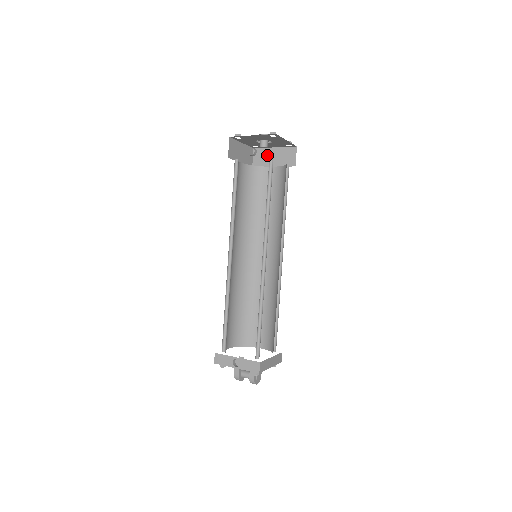
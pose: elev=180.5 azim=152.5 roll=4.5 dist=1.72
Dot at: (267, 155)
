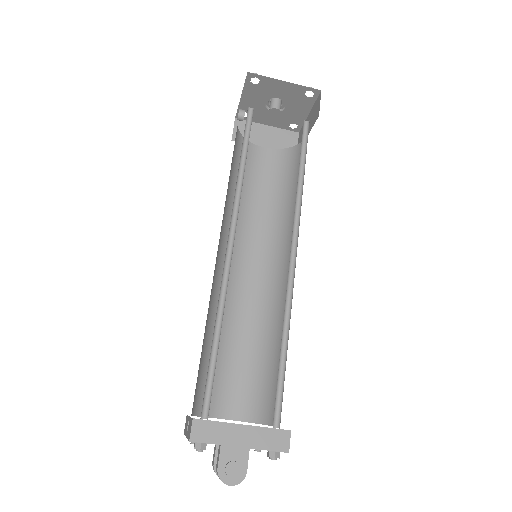
Dot at: occluded
